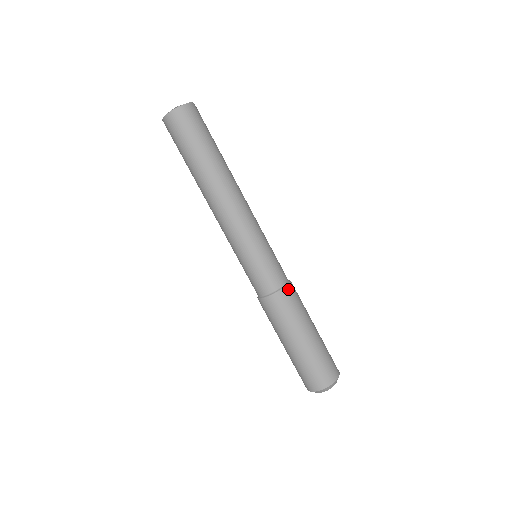
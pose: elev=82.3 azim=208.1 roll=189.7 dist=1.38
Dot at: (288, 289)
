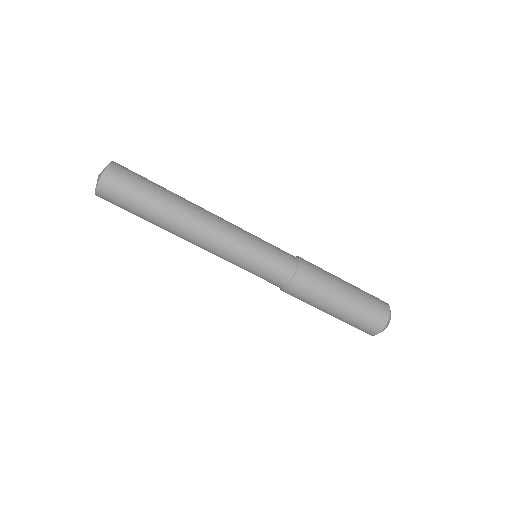
Dot at: (301, 270)
